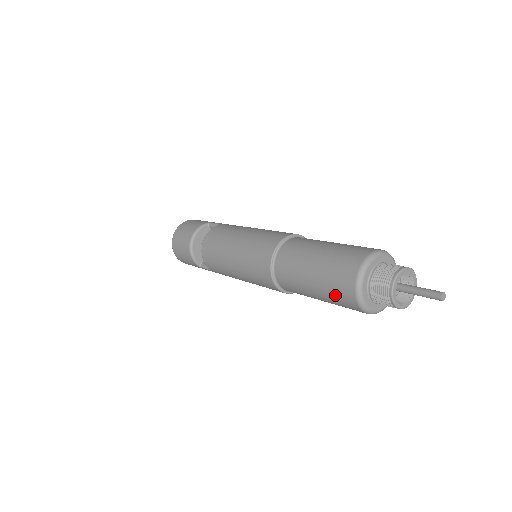
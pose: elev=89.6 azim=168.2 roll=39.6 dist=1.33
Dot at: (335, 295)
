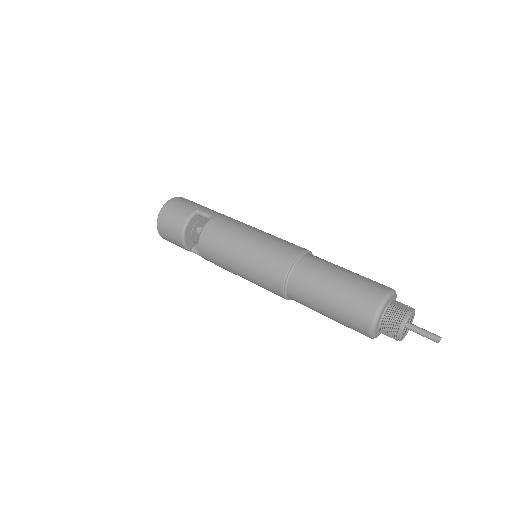
Dot at: (349, 326)
